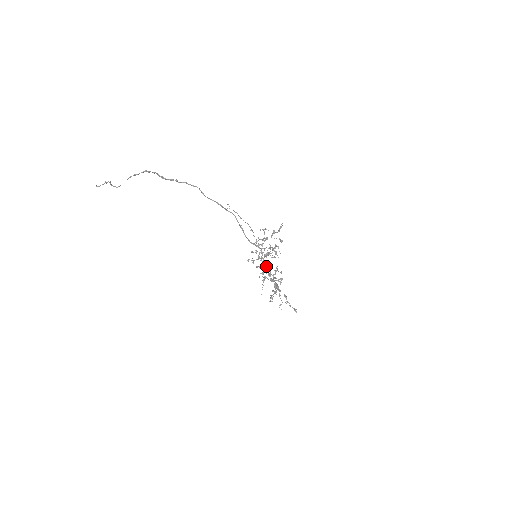
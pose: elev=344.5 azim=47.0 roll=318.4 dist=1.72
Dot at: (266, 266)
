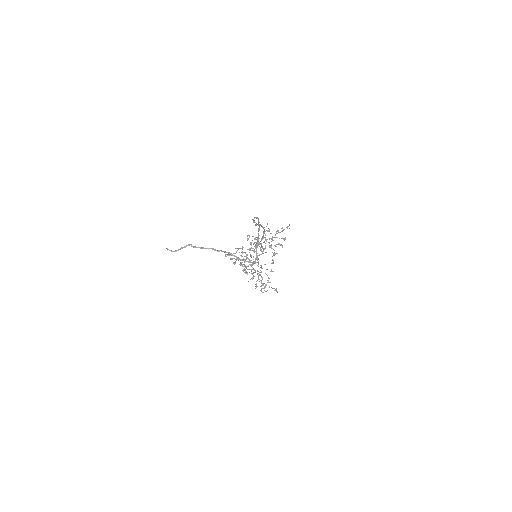
Dot at: (258, 261)
